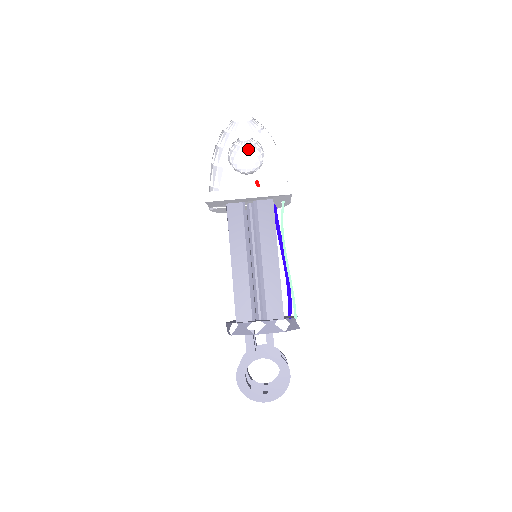
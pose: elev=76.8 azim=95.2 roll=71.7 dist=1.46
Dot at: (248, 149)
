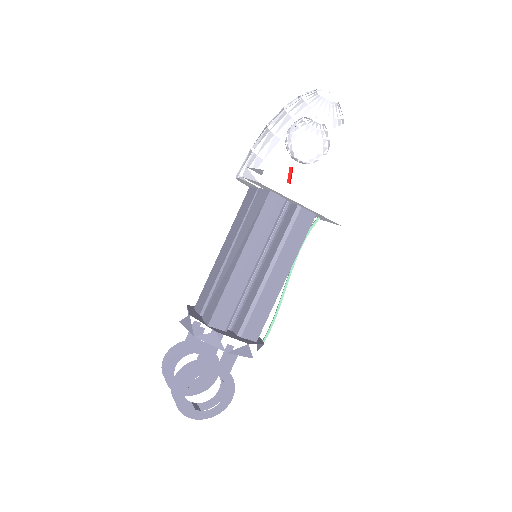
Dot at: (303, 126)
